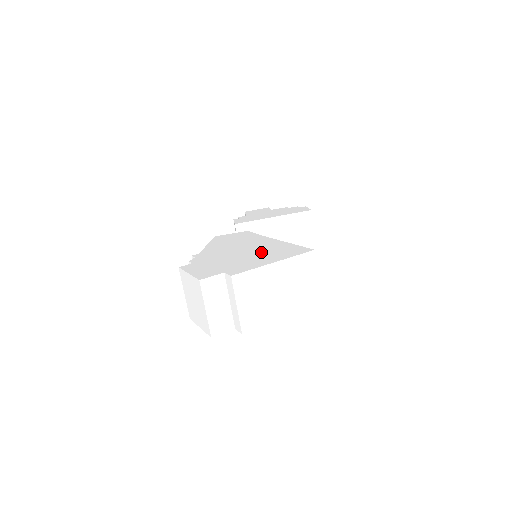
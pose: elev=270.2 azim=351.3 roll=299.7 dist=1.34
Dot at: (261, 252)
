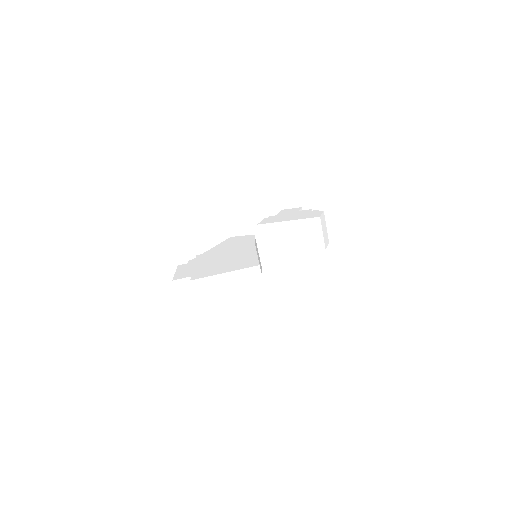
Dot at: (231, 261)
